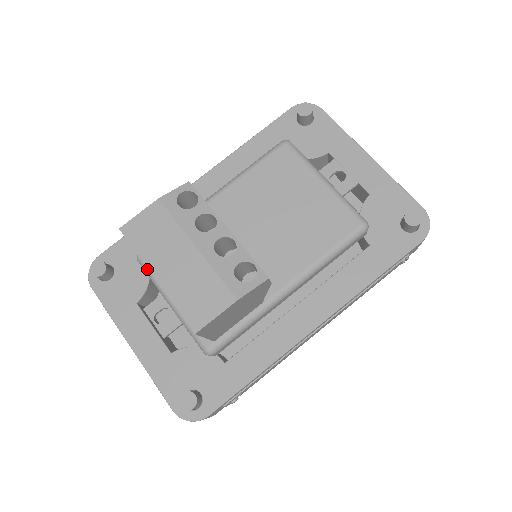
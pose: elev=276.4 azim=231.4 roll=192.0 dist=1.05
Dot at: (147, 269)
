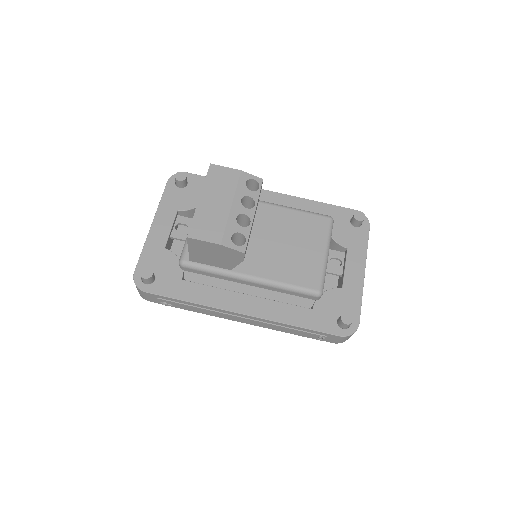
Dot at: occluded
